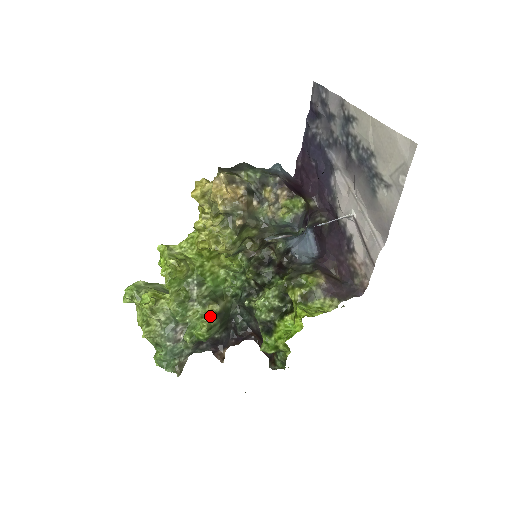
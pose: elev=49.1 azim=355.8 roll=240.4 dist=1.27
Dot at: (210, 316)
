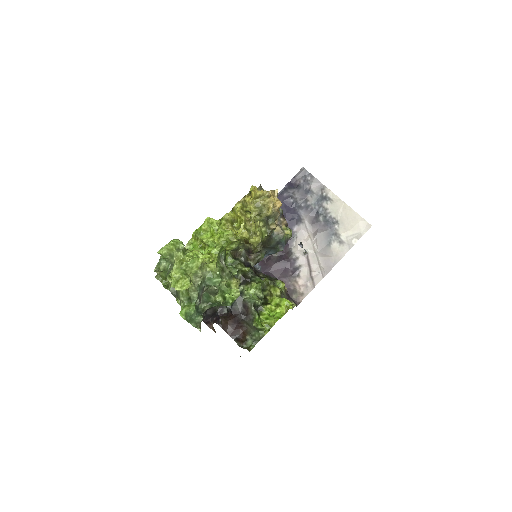
Dot at: (238, 286)
